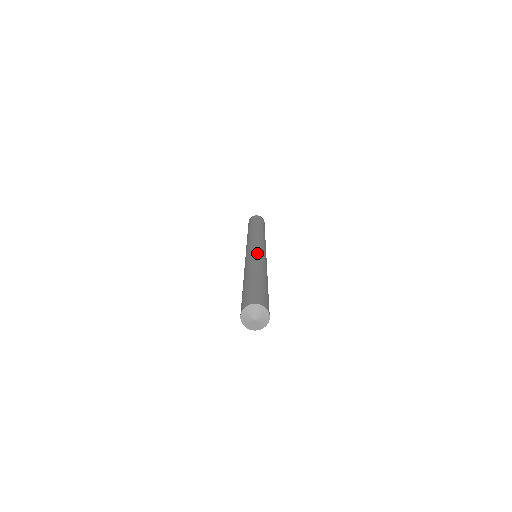
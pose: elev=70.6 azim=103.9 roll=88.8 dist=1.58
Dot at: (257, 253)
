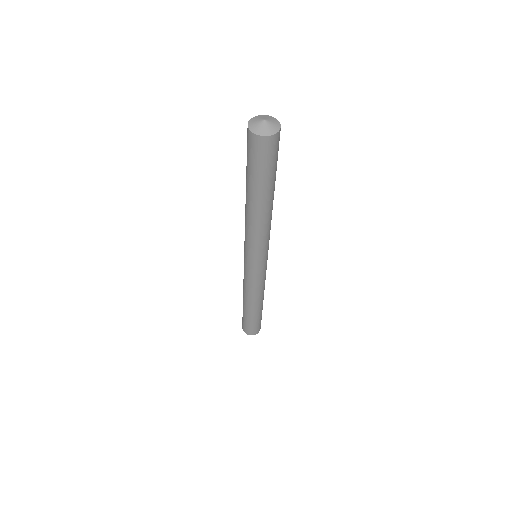
Dot at: occluded
